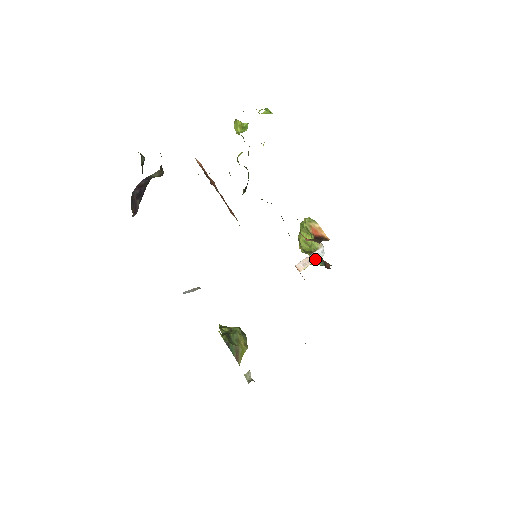
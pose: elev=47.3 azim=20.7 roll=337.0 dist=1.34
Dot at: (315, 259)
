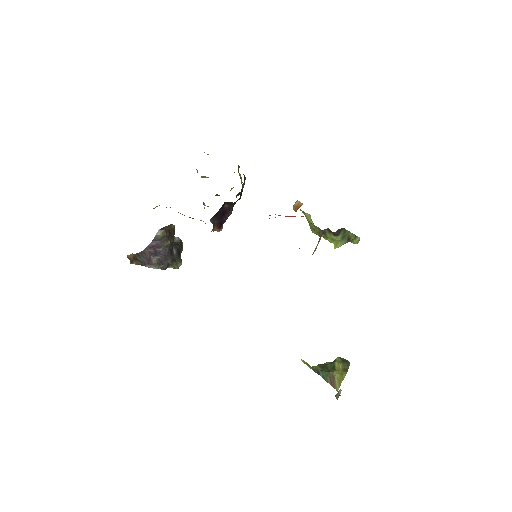
Dot at: occluded
